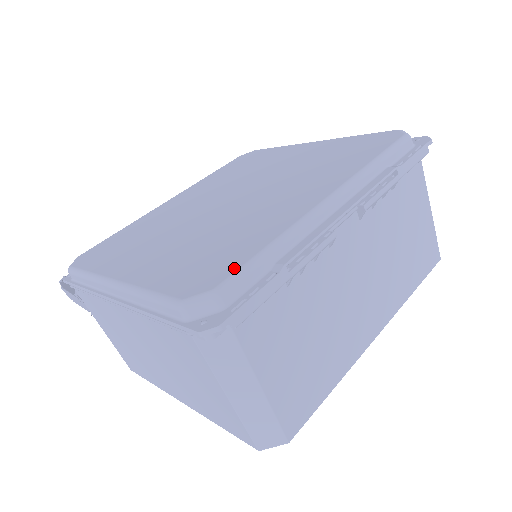
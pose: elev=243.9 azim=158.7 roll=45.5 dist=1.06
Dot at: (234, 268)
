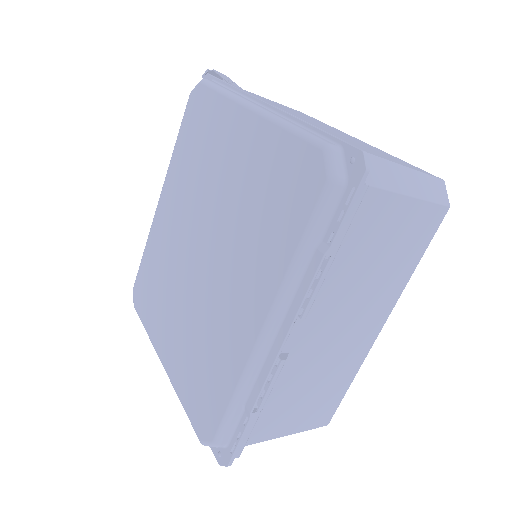
Dot at: (218, 419)
